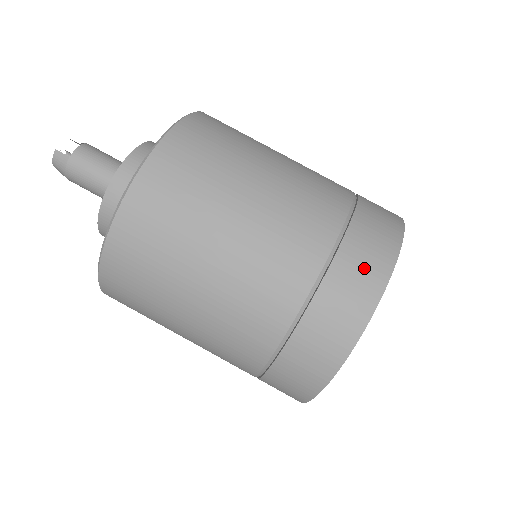
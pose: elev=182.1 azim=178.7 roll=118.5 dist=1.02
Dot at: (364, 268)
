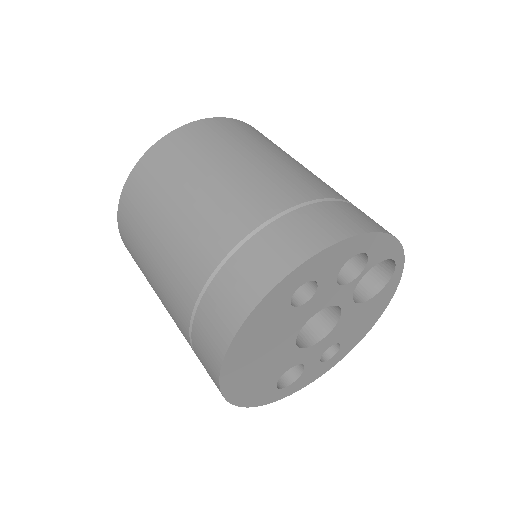
Dot at: (310, 229)
